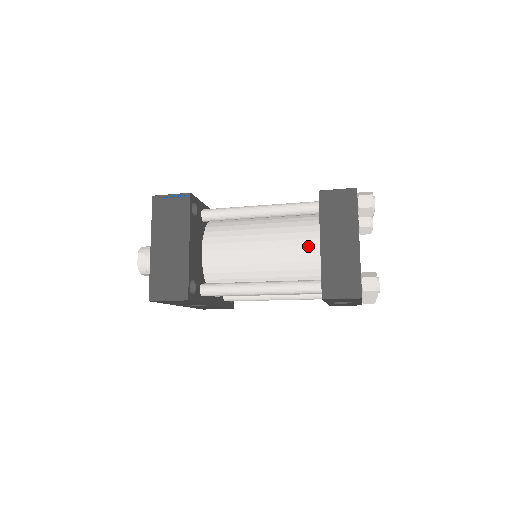
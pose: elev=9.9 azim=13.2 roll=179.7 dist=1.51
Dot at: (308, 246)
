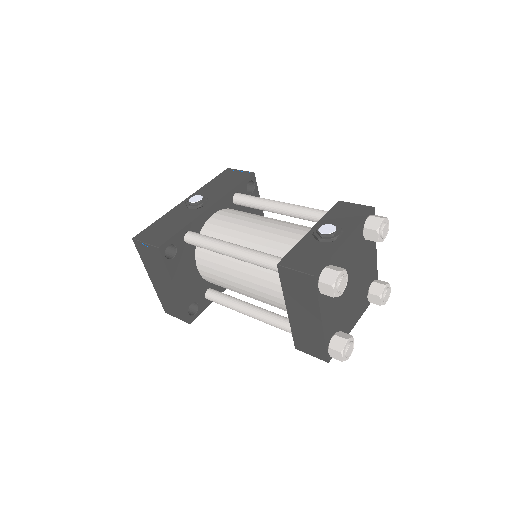
Dot at: (281, 299)
